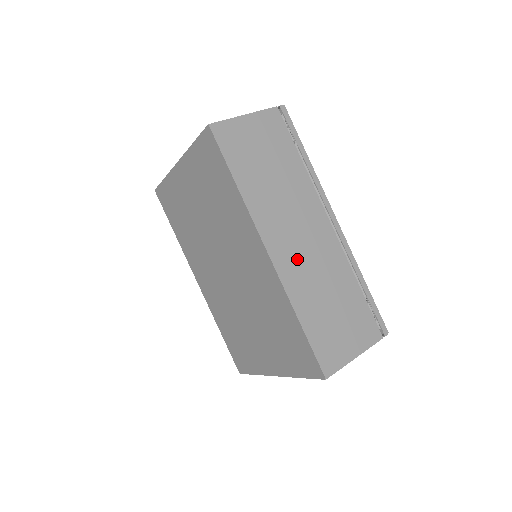
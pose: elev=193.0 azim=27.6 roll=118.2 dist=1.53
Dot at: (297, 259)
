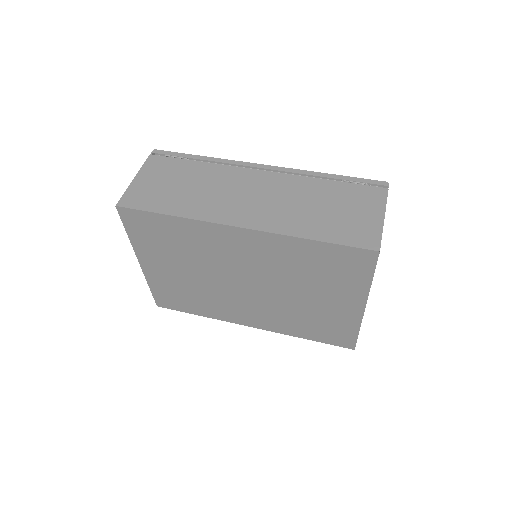
Dot at: (265, 210)
